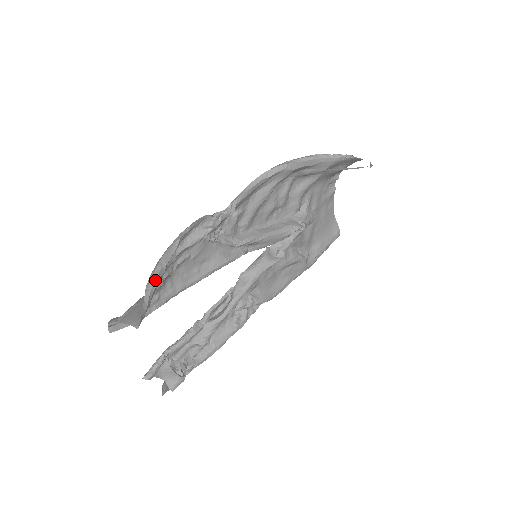
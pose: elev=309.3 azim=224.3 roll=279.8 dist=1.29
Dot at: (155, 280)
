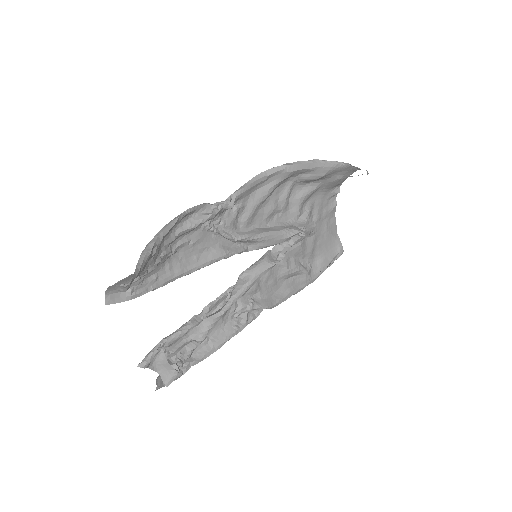
Dot at: (151, 246)
